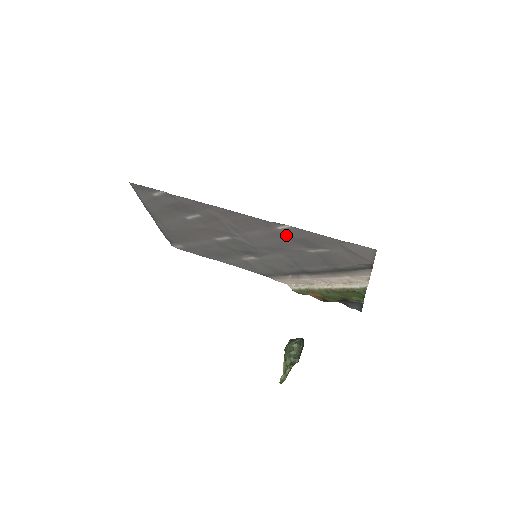
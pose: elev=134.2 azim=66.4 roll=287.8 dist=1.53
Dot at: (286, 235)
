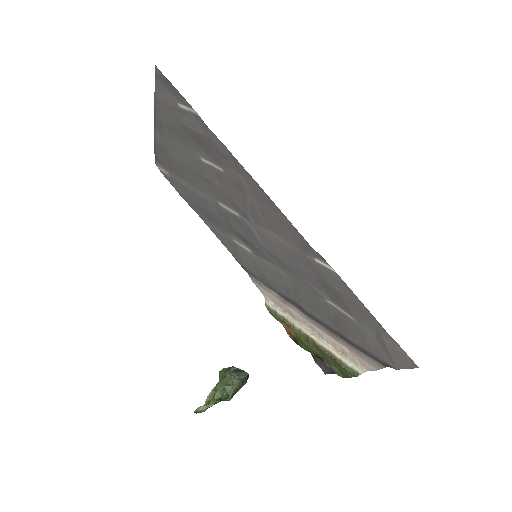
Dot at: (317, 271)
